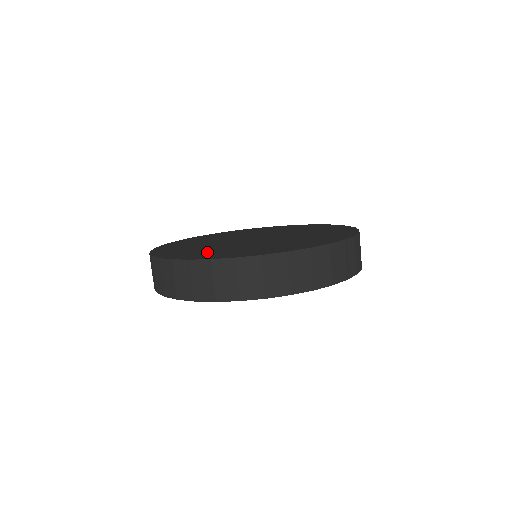
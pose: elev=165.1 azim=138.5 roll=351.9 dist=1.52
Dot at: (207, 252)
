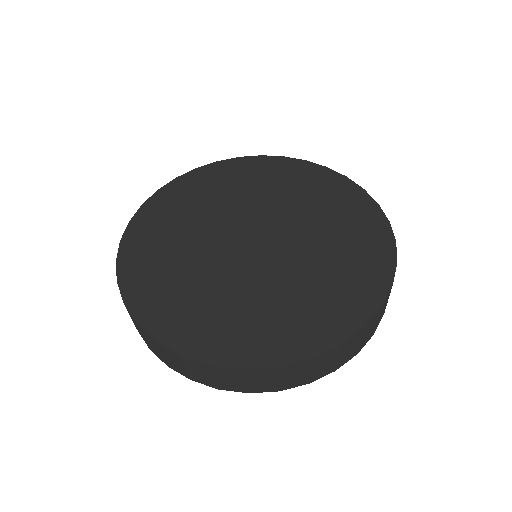
Dot at: (219, 321)
